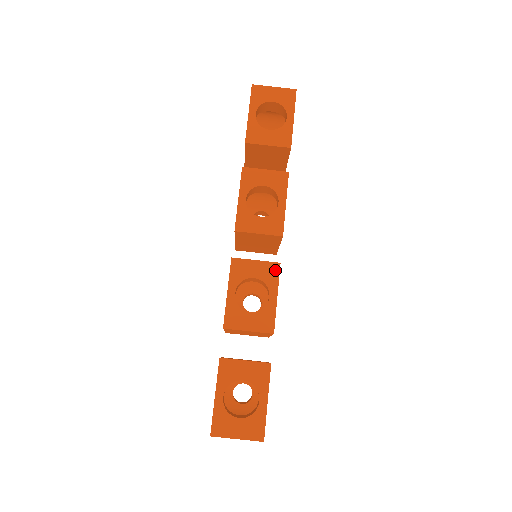
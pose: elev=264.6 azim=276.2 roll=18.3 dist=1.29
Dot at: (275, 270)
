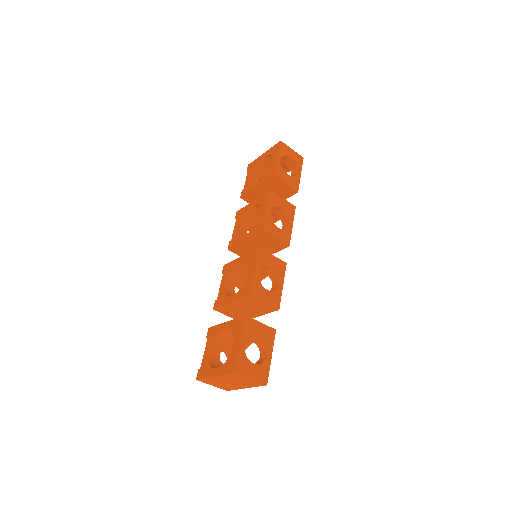
Dot at: (283, 267)
